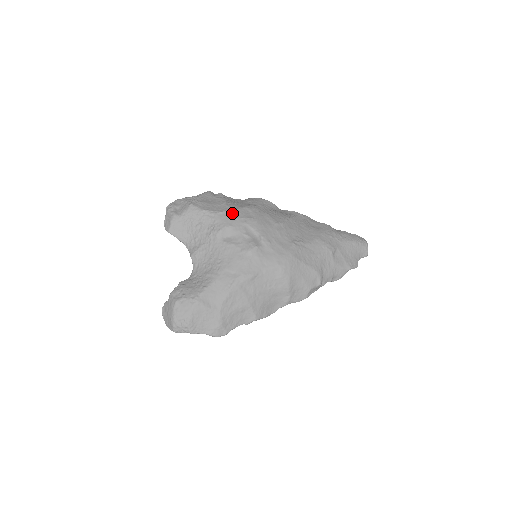
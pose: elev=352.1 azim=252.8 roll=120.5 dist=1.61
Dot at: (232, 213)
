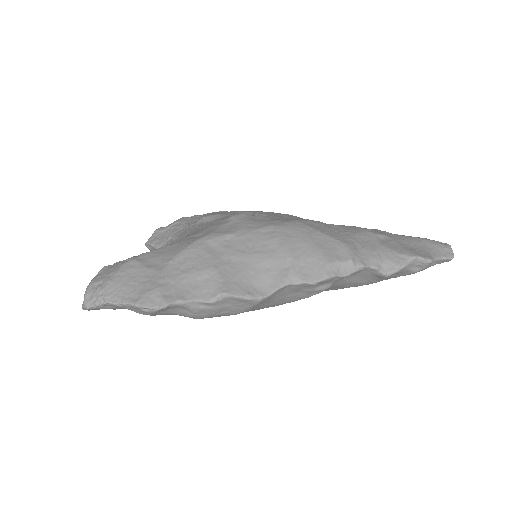
Dot at: occluded
